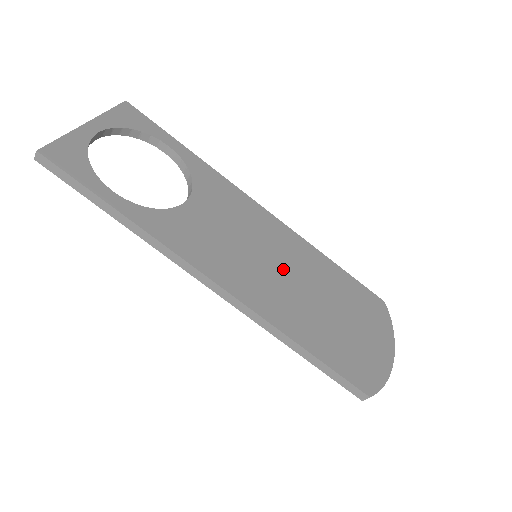
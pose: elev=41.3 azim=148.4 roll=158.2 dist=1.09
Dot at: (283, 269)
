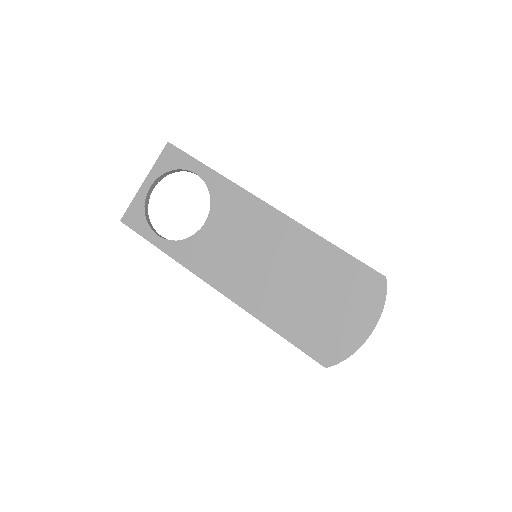
Dot at: (274, 266)
